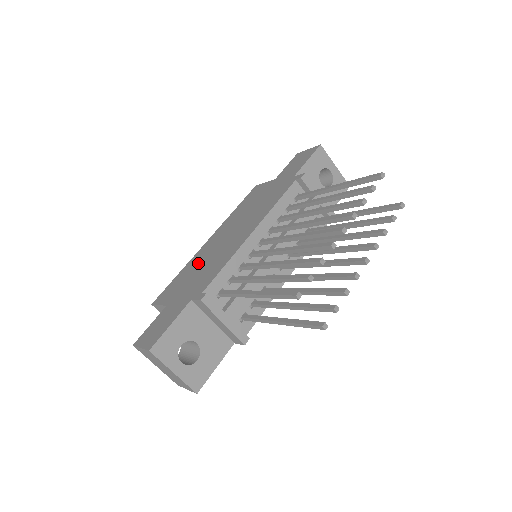
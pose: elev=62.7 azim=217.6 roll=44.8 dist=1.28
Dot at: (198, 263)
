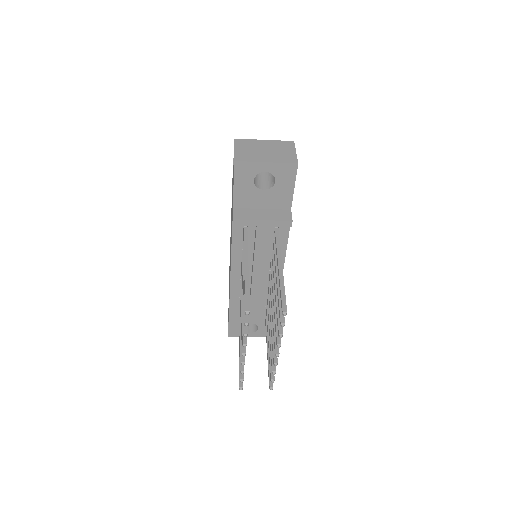
Dot at: occluded
